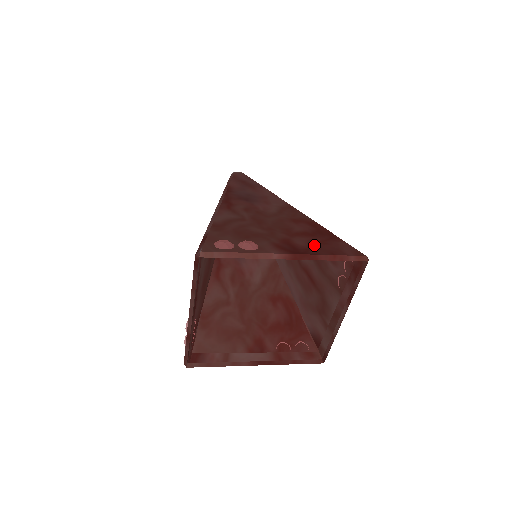
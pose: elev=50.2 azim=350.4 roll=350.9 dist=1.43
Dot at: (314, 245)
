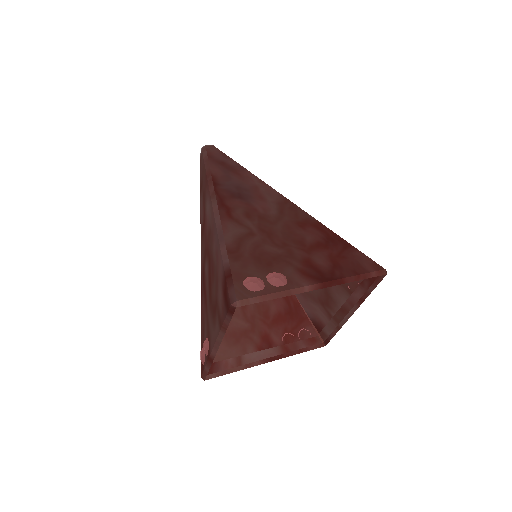
Dot at: (335, 263)
